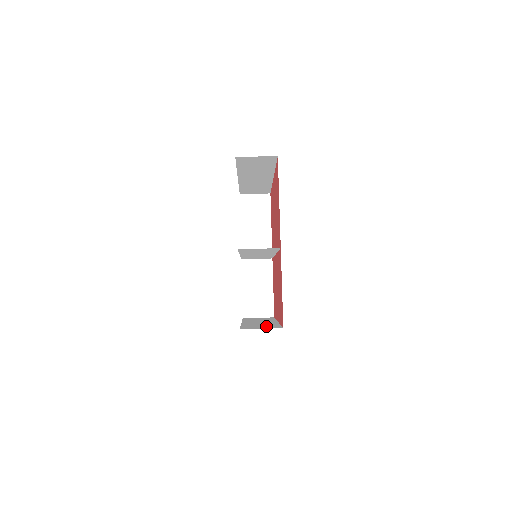
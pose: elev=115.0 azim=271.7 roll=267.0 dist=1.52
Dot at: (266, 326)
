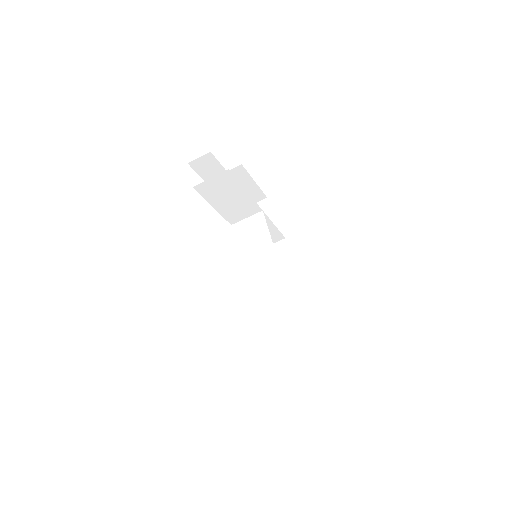
Dot at: (306, 345)
